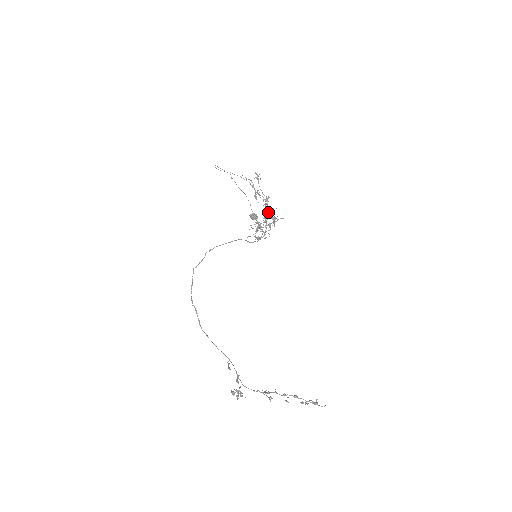
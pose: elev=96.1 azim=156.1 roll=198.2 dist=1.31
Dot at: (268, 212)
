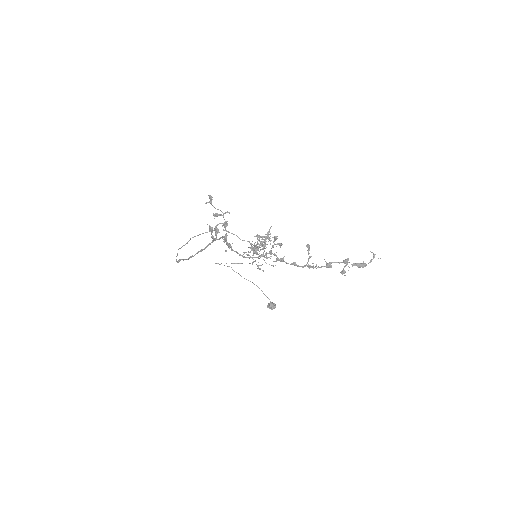
Dot at: occluded
